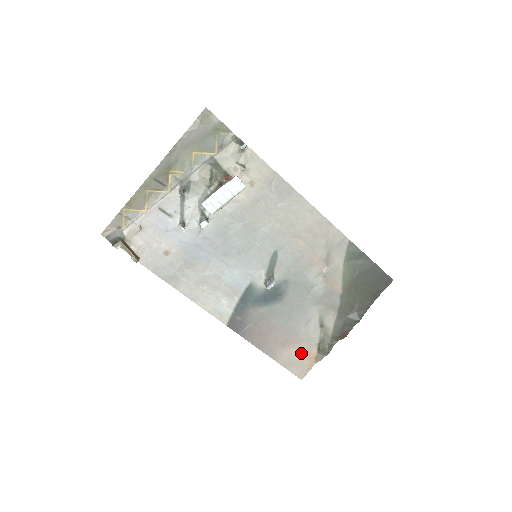
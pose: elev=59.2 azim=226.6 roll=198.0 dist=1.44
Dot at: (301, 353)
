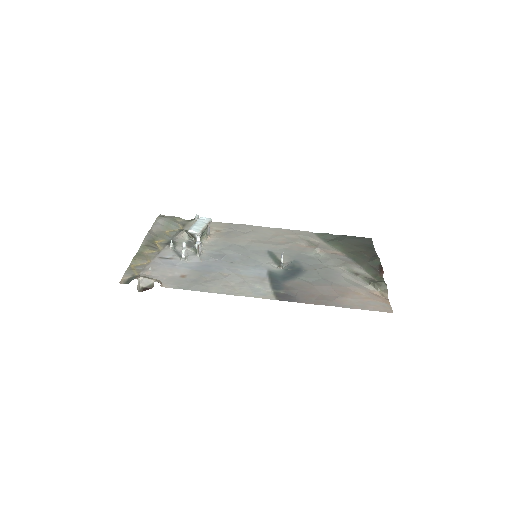
Dot at: (365, 296)
